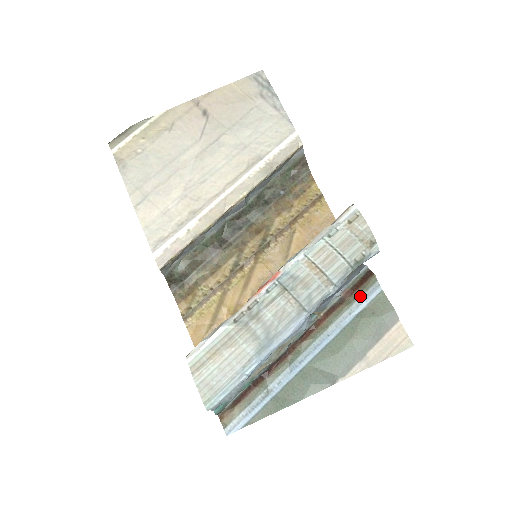
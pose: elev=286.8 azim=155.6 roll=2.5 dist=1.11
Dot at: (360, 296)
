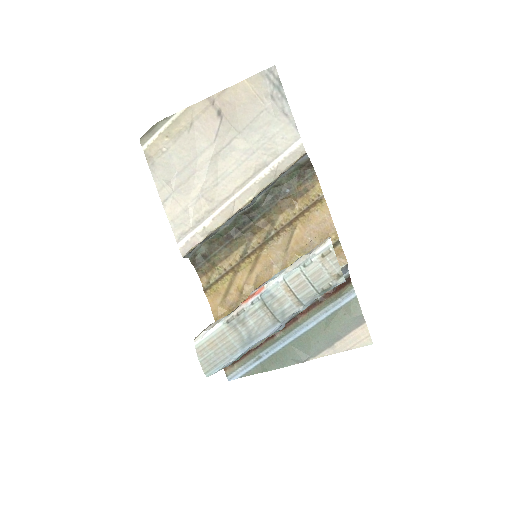
Dot at: (336, 299)
